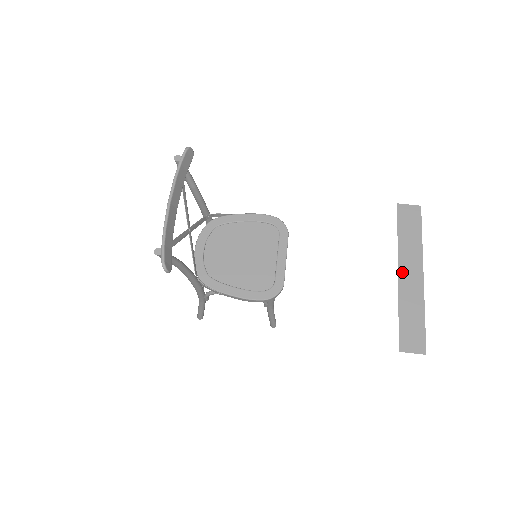
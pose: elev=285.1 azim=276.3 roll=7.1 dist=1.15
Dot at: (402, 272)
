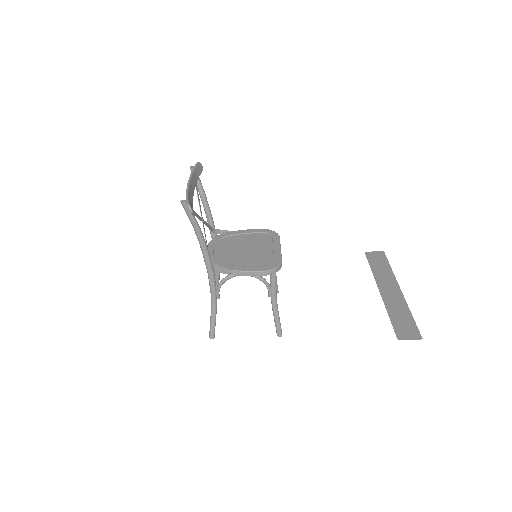
Dot at: (382, 290)
